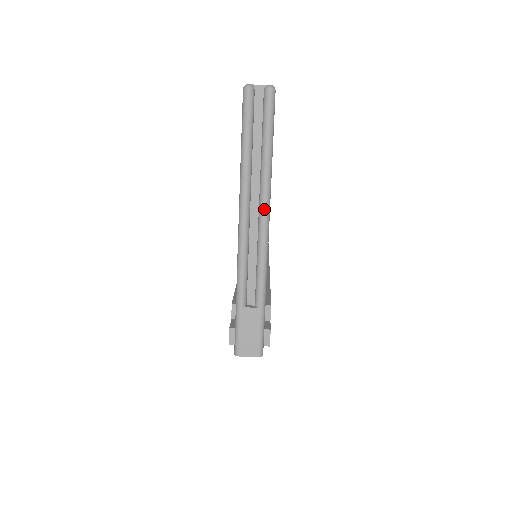
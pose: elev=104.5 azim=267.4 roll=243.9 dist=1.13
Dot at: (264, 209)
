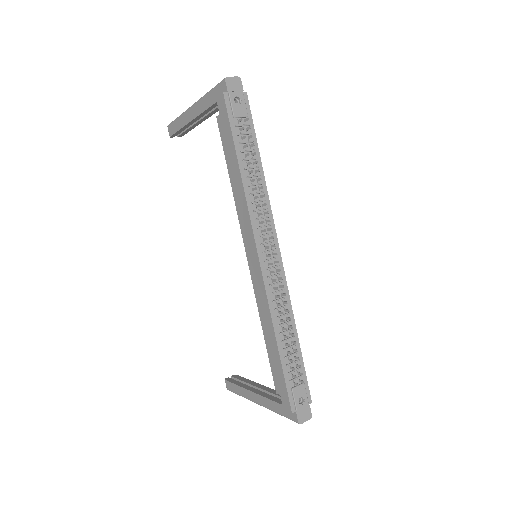
Dot at: occluded
